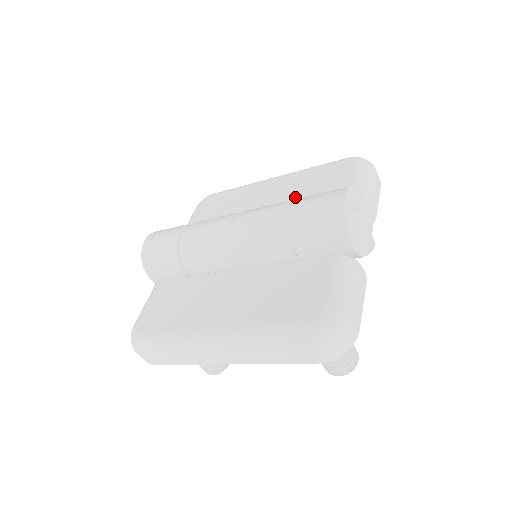
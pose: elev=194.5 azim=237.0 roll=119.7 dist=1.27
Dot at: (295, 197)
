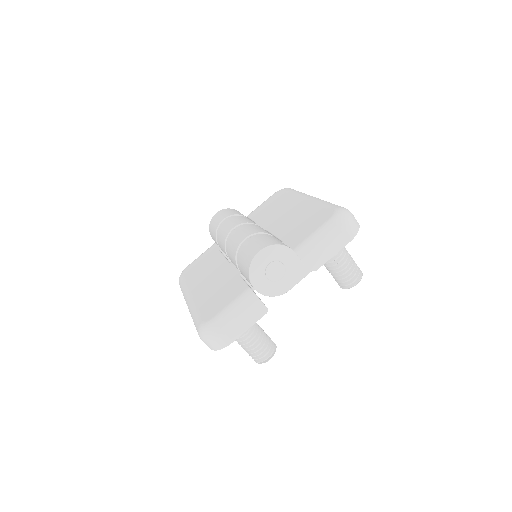
Dot at: (290, 225)
